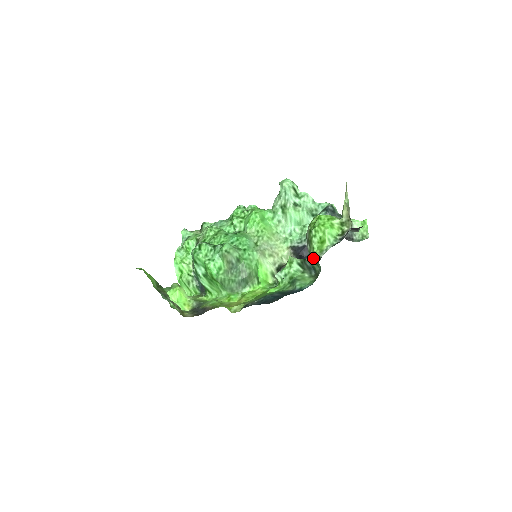
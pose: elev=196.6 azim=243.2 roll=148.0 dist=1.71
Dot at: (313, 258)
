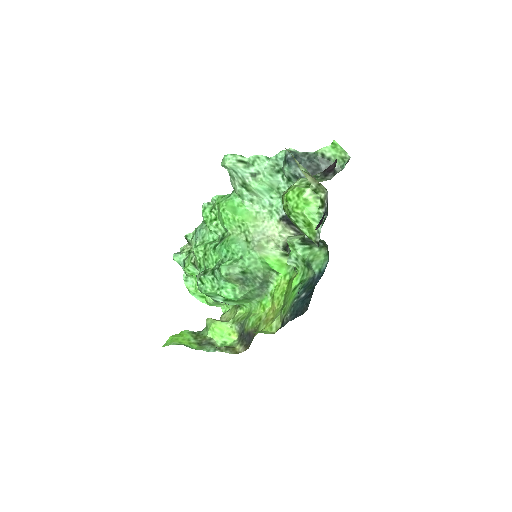
Dot at: occluded
